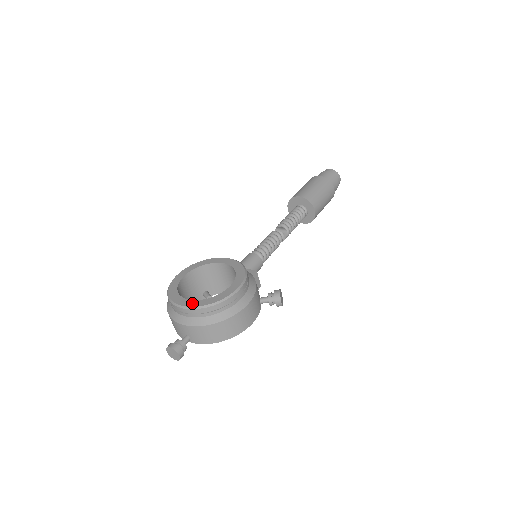
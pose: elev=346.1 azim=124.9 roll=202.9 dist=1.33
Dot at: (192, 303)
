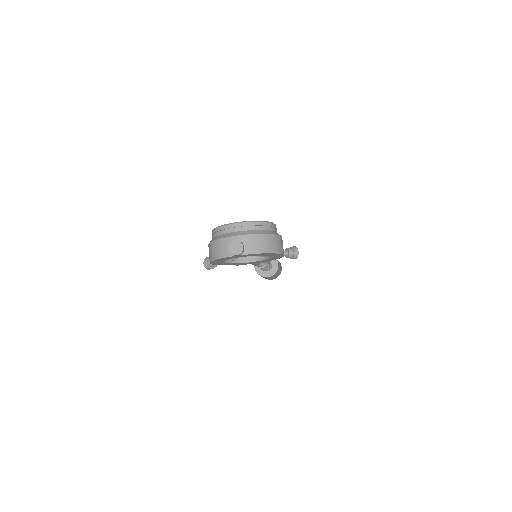
Dot at: (246, 222)
